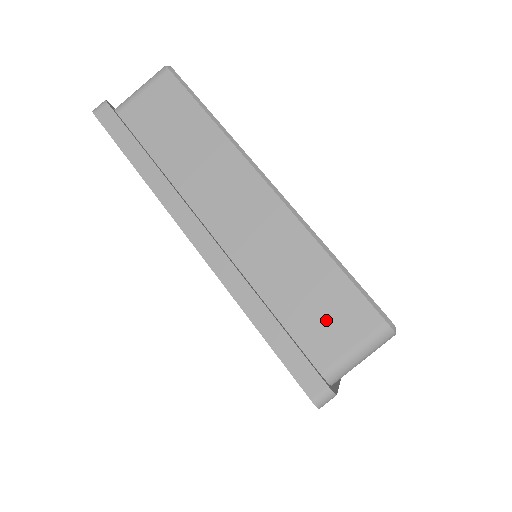
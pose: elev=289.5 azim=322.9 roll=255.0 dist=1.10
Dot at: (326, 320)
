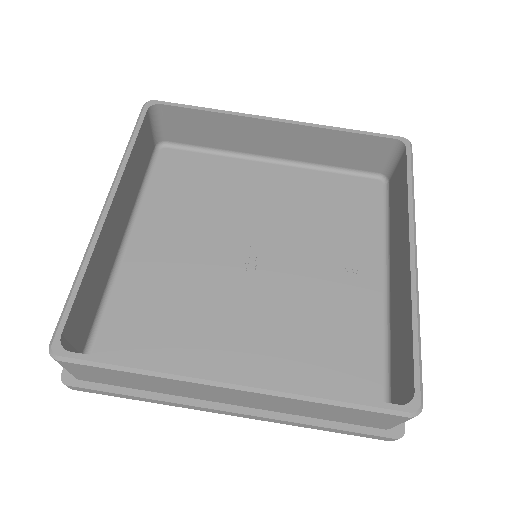
Dot at: (364, 420)
